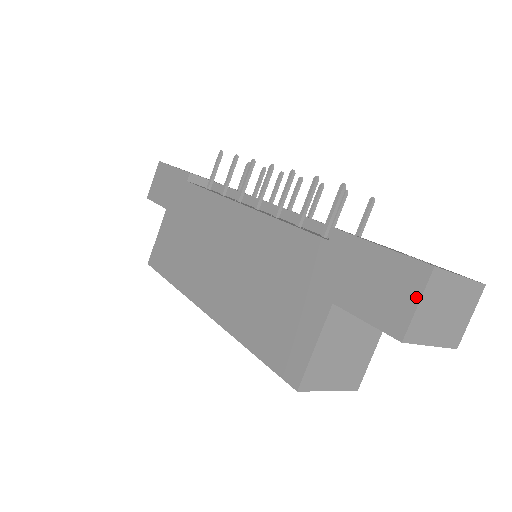
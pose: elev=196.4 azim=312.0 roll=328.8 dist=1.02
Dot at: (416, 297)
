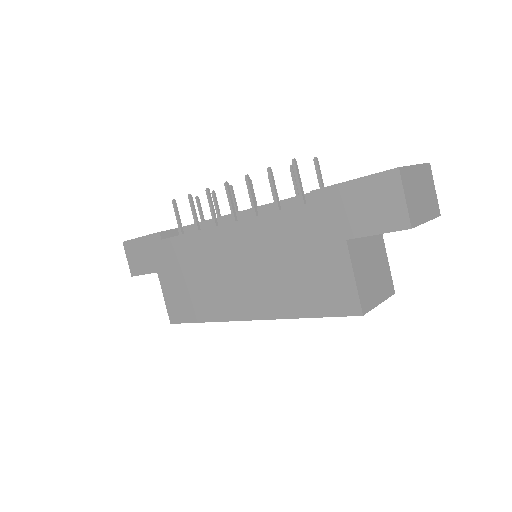
Dot at: (401, 194)
